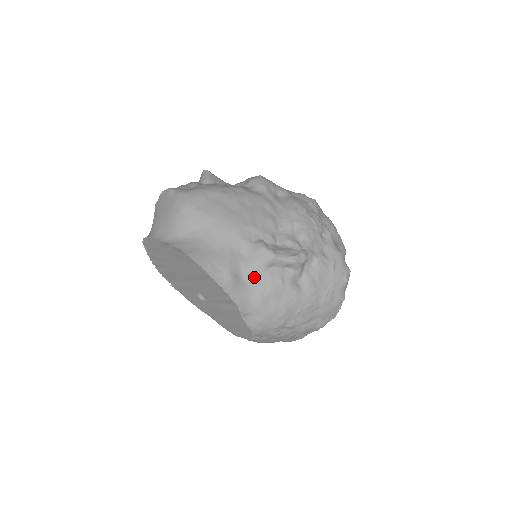
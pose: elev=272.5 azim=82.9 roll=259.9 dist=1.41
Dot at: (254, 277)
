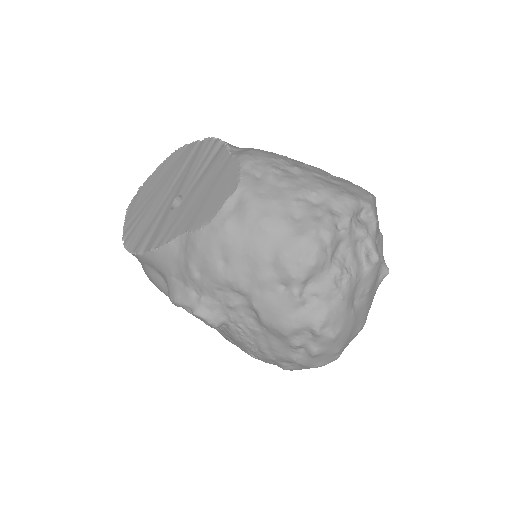
Dot at: occluded
